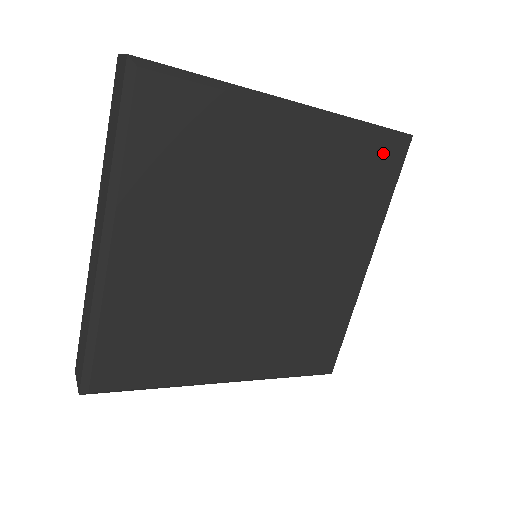
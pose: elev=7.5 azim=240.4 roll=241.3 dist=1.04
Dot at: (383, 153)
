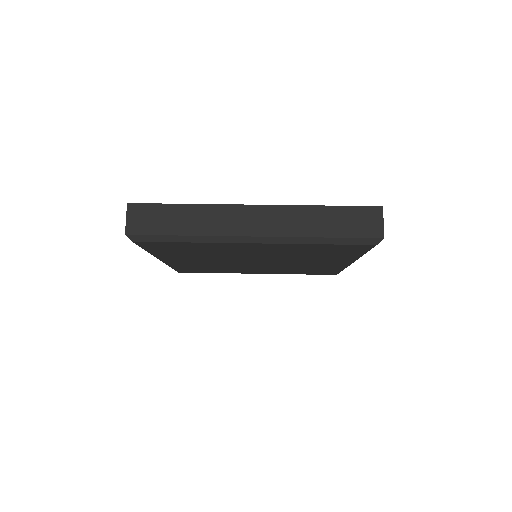
Dot at: (346, 247)
